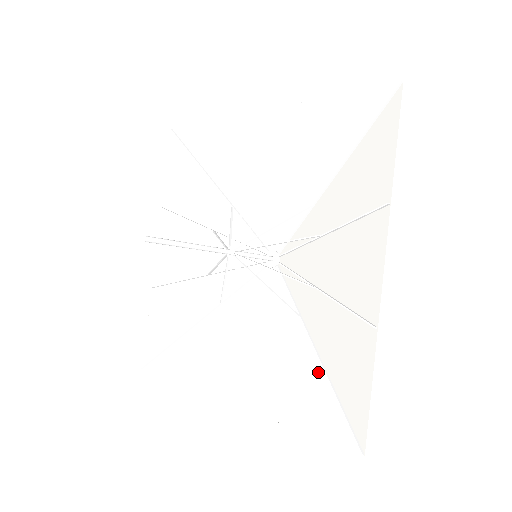
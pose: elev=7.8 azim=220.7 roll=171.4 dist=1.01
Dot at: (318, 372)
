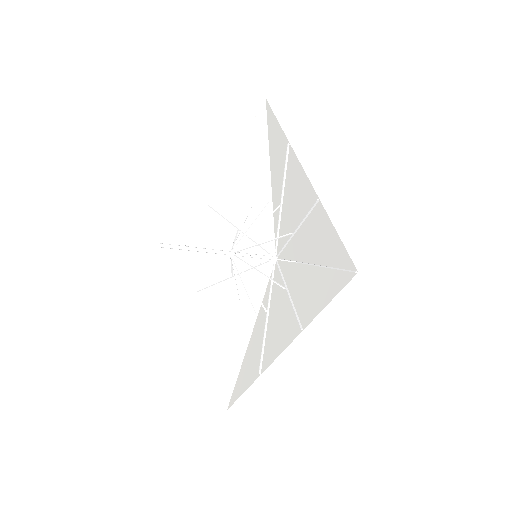
Dot at: (318, 272)
